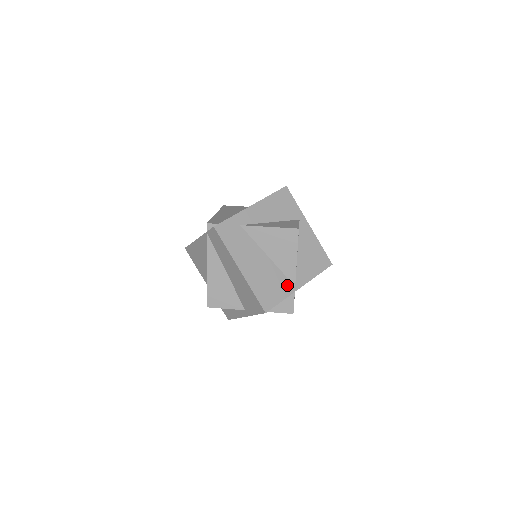
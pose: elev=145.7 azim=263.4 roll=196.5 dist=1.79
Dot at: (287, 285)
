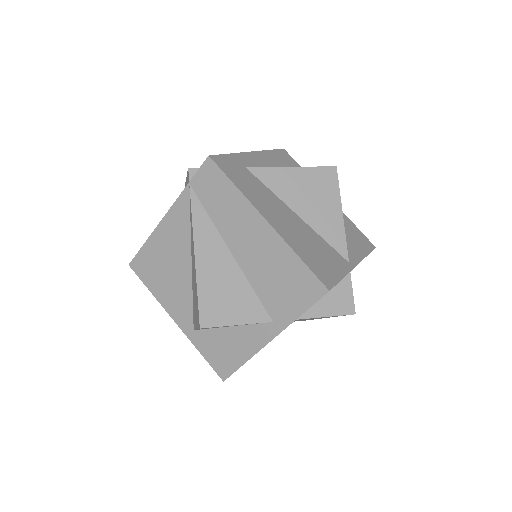
Dot at: (338, 258)
